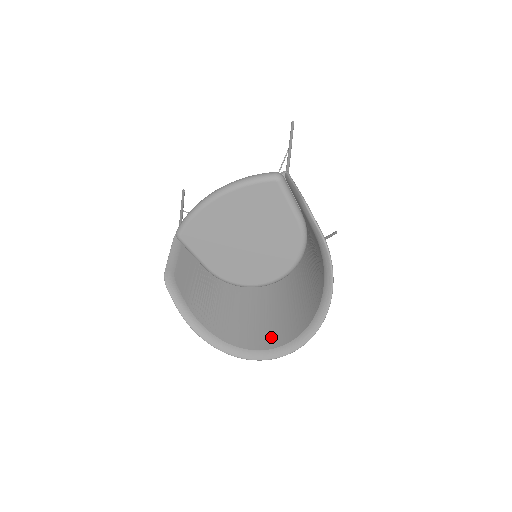
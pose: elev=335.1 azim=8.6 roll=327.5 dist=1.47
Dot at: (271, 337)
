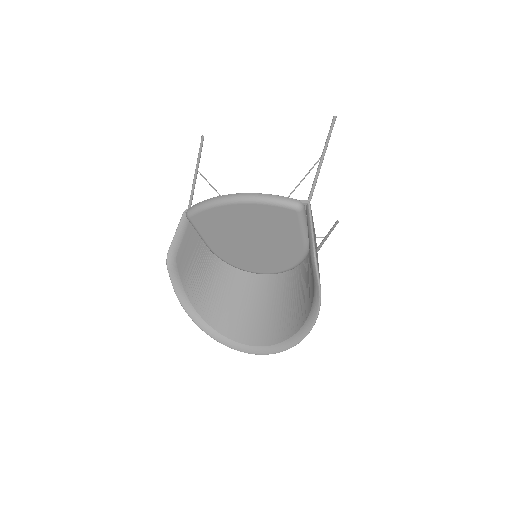
Dot at: (248, 332)
